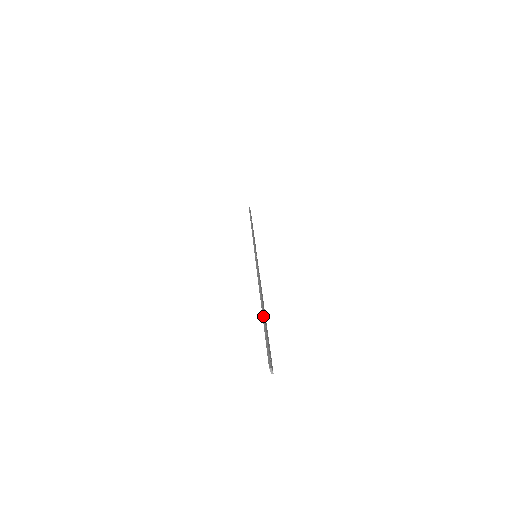
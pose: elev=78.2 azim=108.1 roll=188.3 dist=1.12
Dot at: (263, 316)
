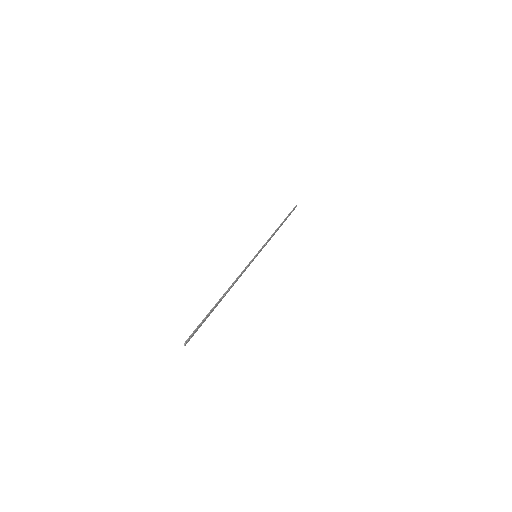
Dot at: (213, 307)
